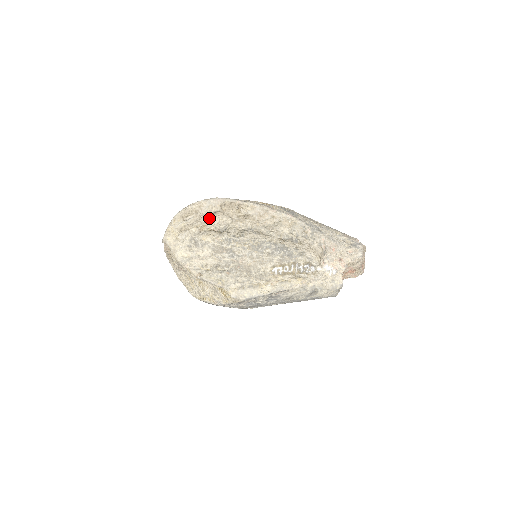
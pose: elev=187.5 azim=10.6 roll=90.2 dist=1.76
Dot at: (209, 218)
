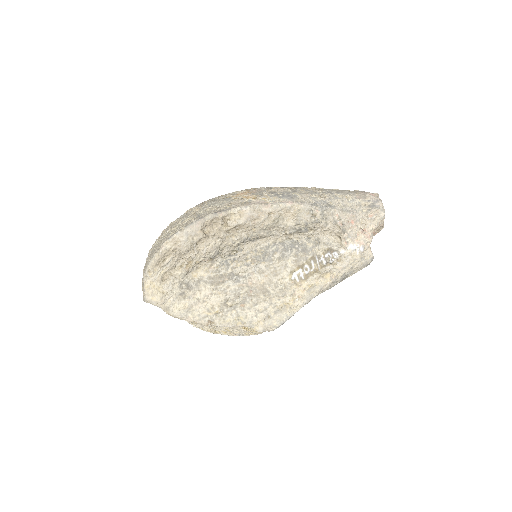
Dot at: (193, 251)
